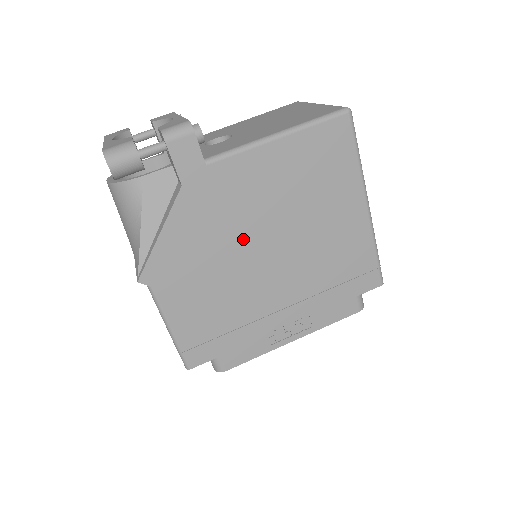
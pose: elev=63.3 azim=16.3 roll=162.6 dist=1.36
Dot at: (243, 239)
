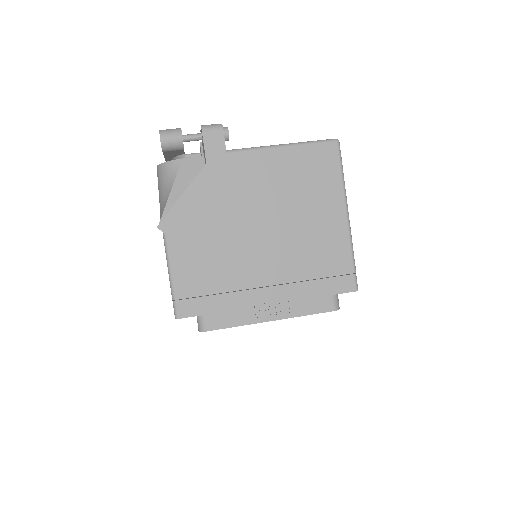
Dot at: (243, 216)
